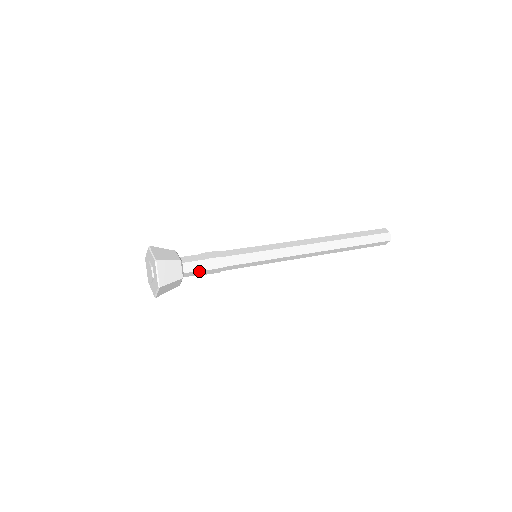
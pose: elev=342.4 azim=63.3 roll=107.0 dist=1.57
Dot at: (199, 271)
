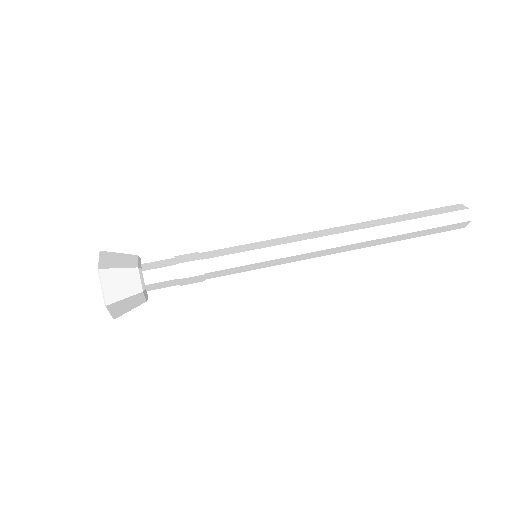
Dot at: (170, 281)
